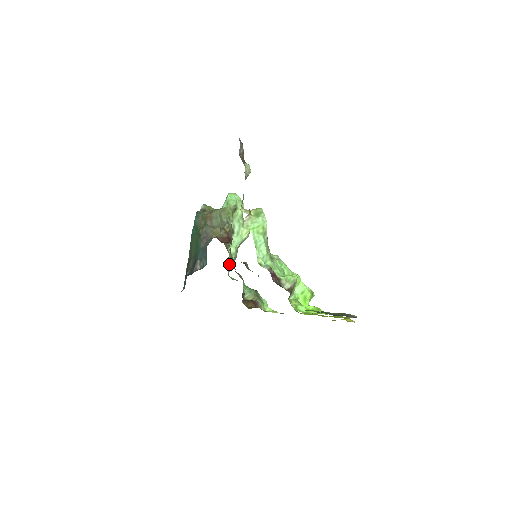
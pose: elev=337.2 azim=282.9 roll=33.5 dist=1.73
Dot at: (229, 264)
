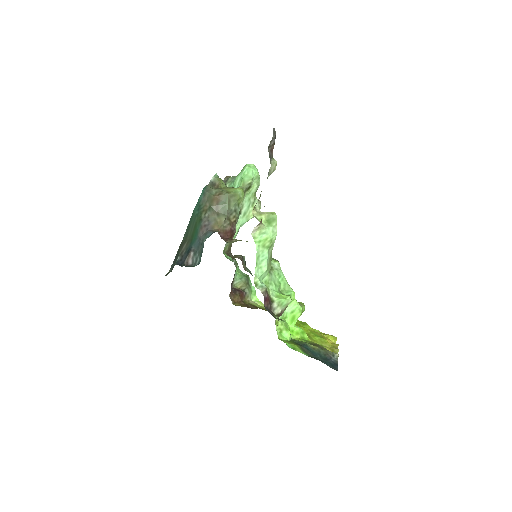
Dot at: (226, 252)
